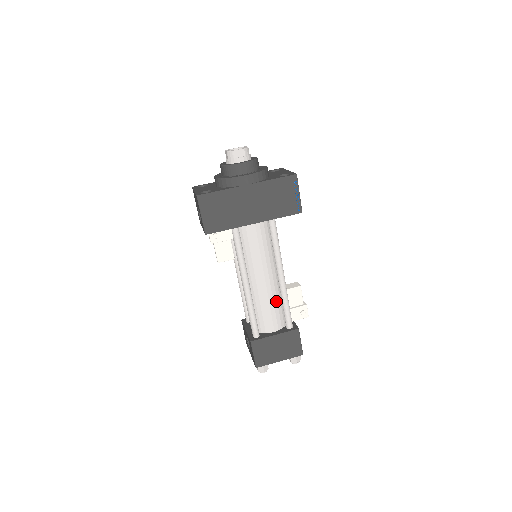
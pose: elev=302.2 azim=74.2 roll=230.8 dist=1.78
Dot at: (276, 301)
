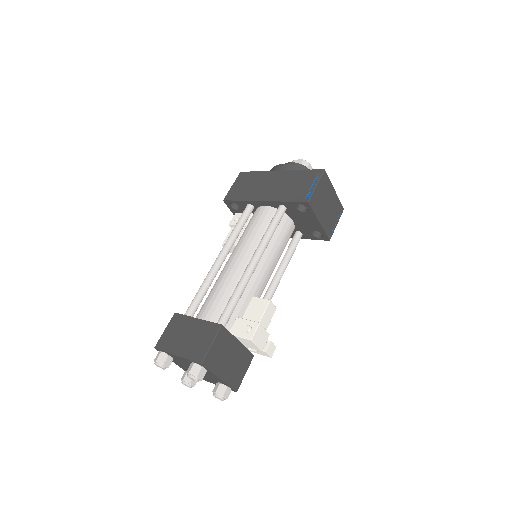
Dot at: (230, 290)
